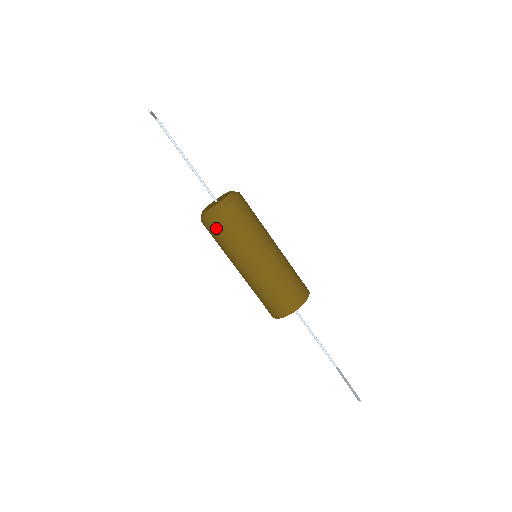
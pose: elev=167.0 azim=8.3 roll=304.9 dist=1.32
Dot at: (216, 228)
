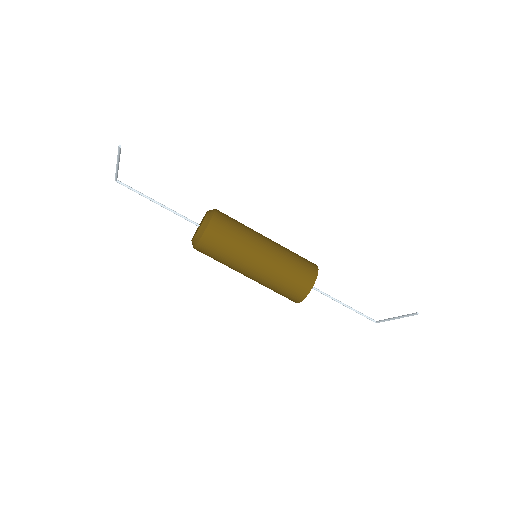
Dot at: (213, 241)
